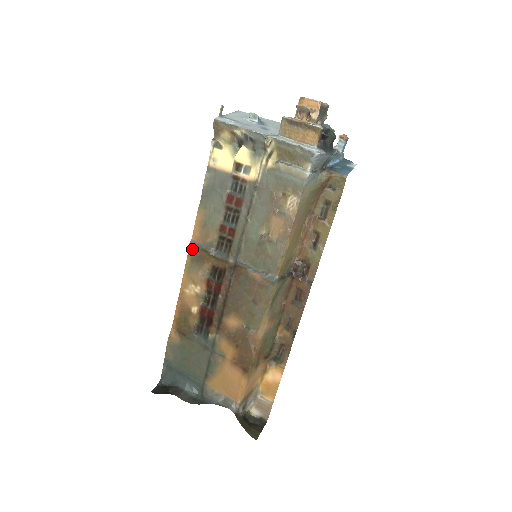
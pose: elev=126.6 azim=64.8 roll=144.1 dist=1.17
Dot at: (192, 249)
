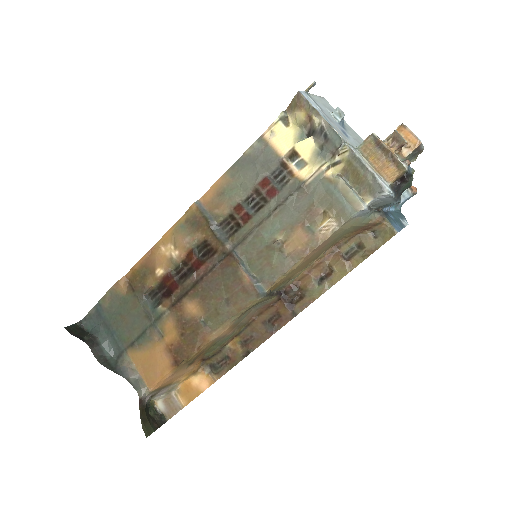
Dot at: (194, 210)
